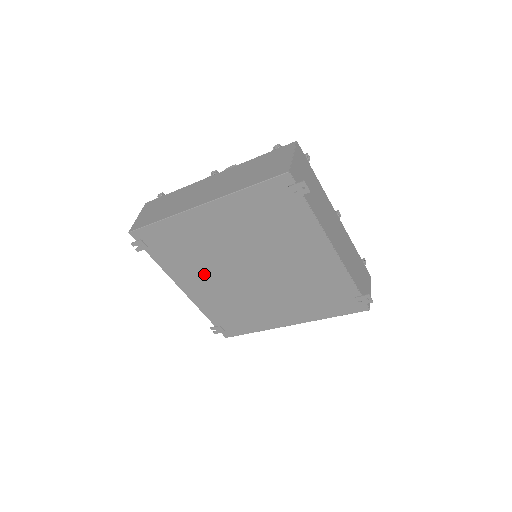
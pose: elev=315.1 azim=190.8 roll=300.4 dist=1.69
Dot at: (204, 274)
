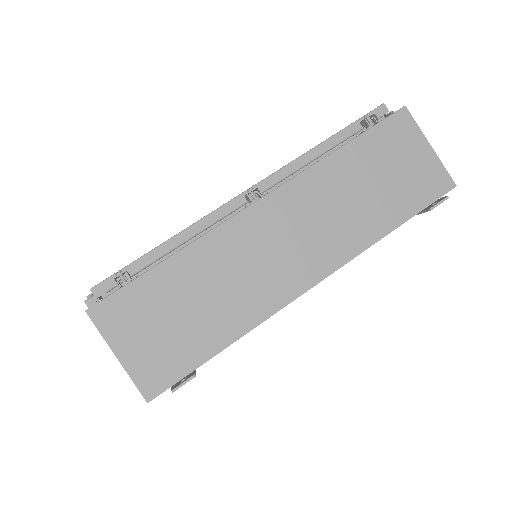
Dot at: occluded
